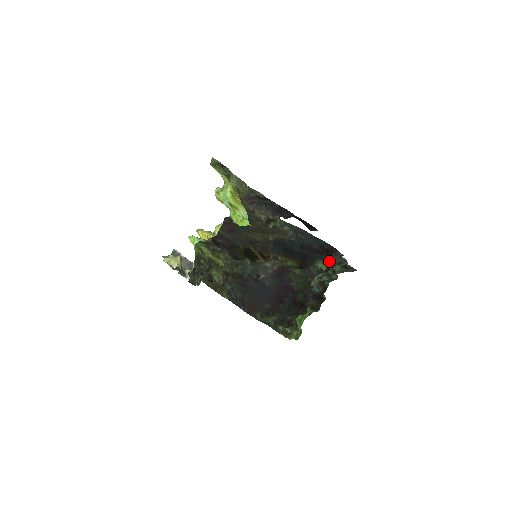
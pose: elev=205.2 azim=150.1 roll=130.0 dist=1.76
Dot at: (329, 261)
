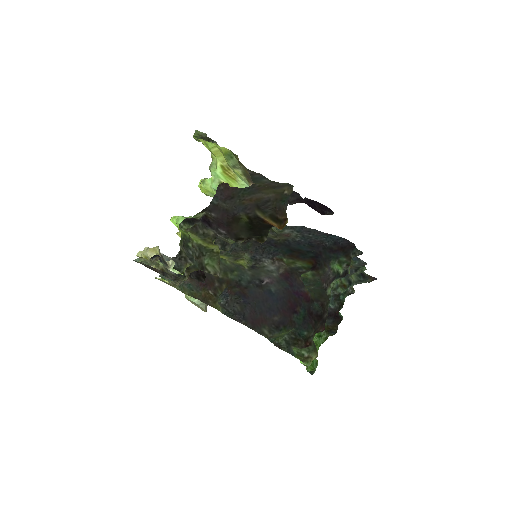
Dot at: (347, 261)
